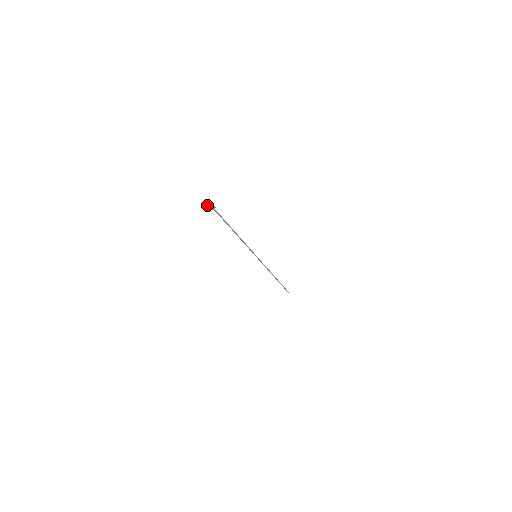
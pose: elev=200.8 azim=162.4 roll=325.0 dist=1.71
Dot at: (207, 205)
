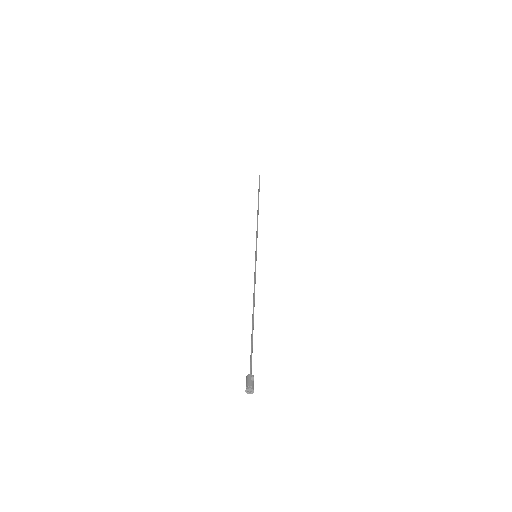
Dot at: (248, 392)
